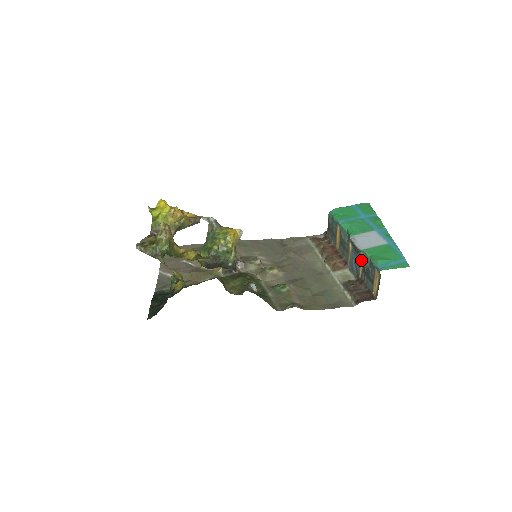
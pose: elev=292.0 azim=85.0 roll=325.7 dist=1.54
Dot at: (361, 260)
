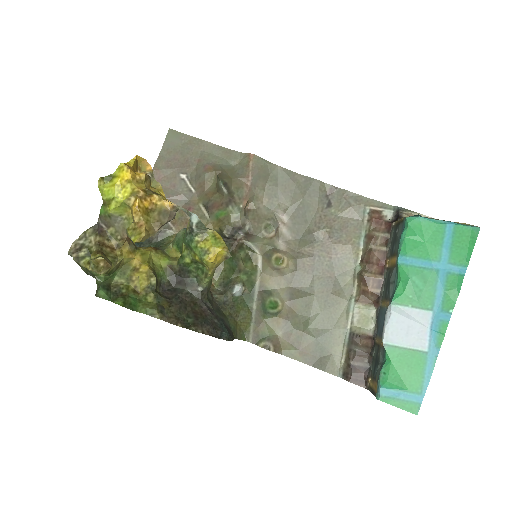
Dot at: (381, 341)
